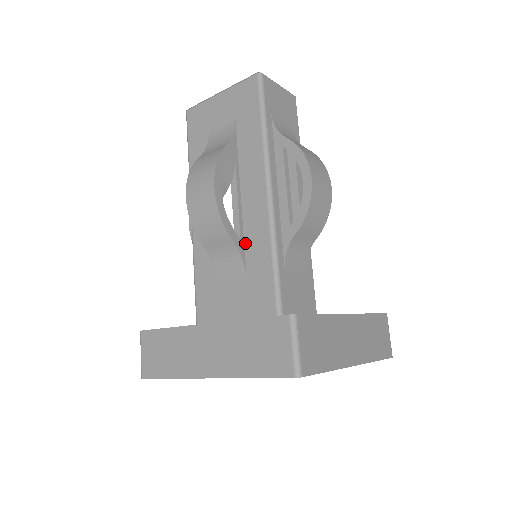
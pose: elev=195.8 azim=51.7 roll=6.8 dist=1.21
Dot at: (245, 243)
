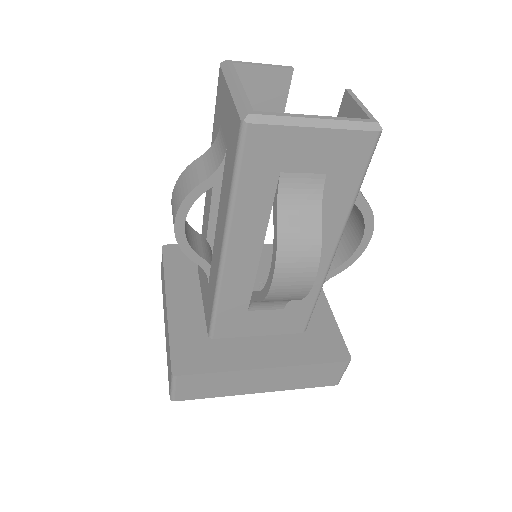
Dot at: occluded
